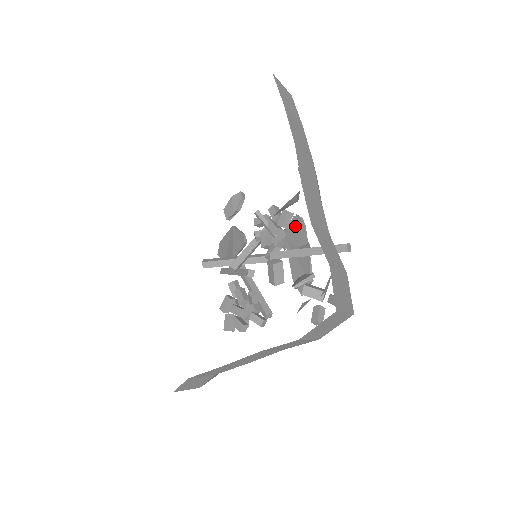
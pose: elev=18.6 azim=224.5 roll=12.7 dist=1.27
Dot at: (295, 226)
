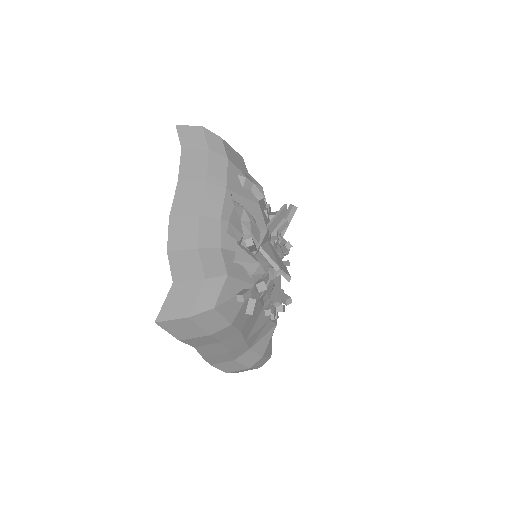
Dot at: occluded
